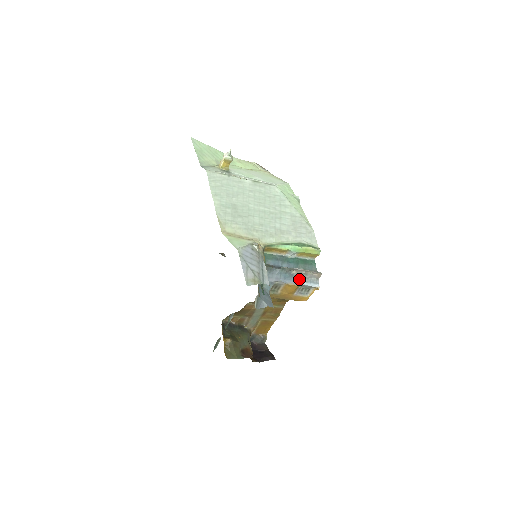
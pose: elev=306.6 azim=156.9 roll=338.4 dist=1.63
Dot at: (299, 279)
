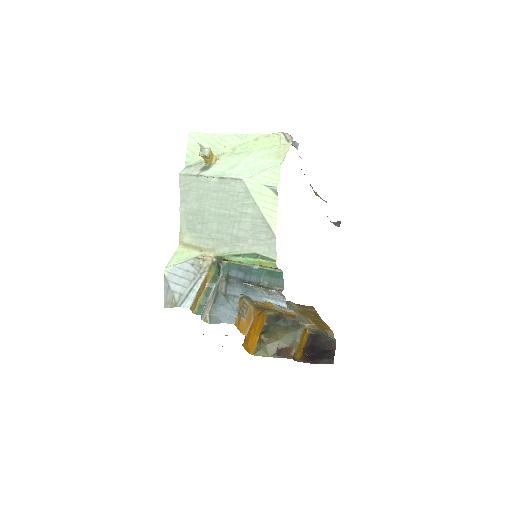
Dot at: (263, 294)
